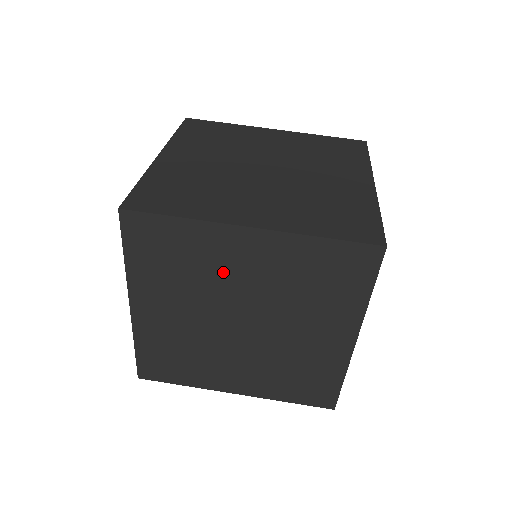
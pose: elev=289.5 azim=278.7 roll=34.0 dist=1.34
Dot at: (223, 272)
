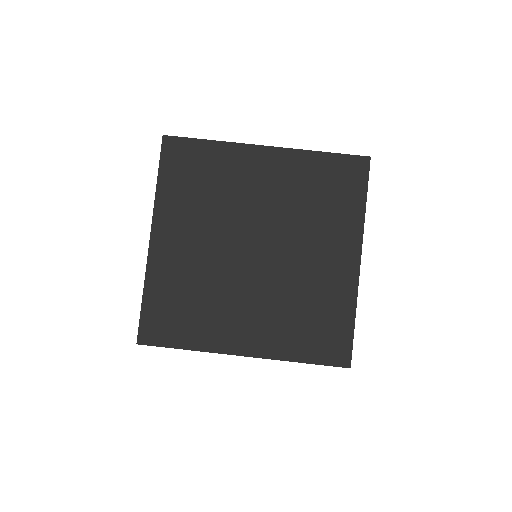
Dot at: (242, 191)
